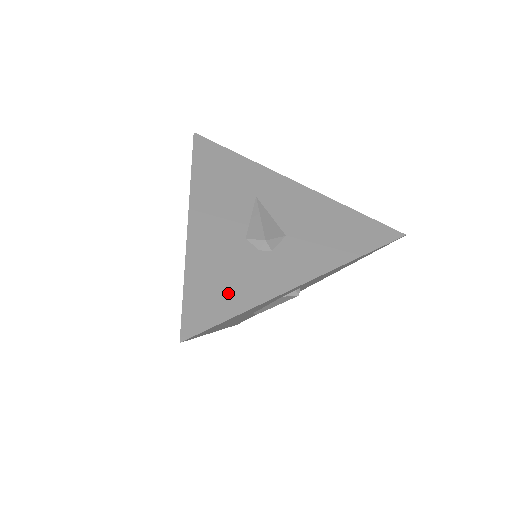
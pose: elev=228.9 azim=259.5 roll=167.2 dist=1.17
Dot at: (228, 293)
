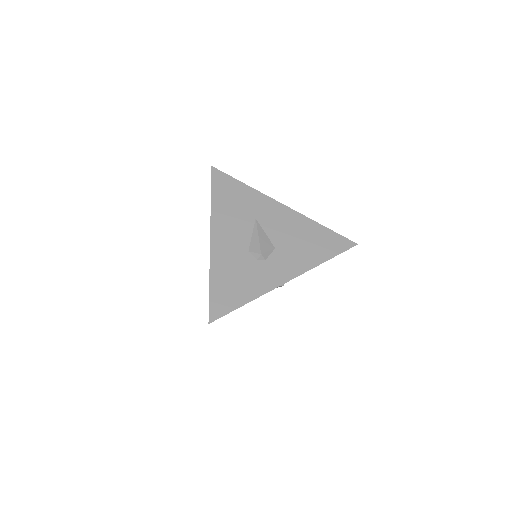
Dot at: (237, 291)
